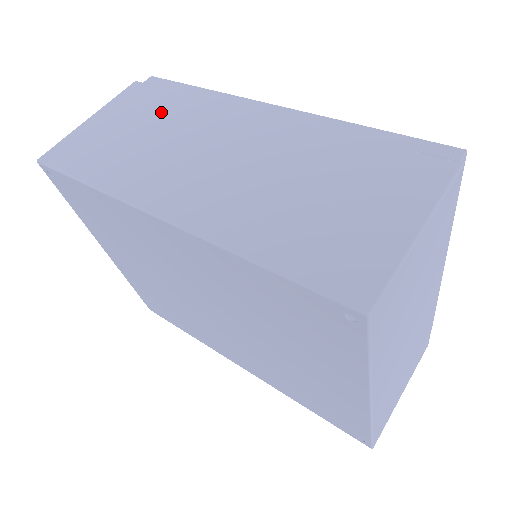
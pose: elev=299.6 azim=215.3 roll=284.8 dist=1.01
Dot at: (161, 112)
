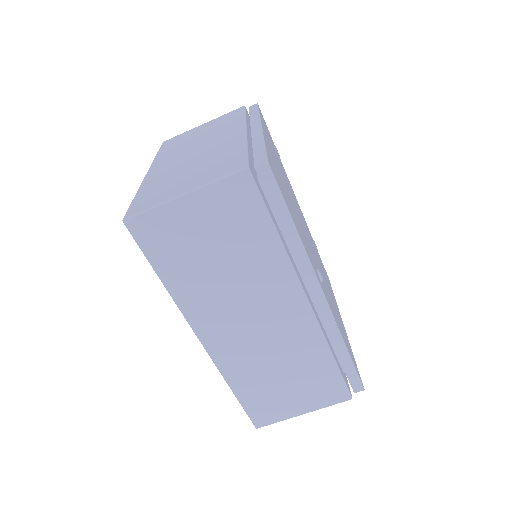
Dot at: (247, 243)
